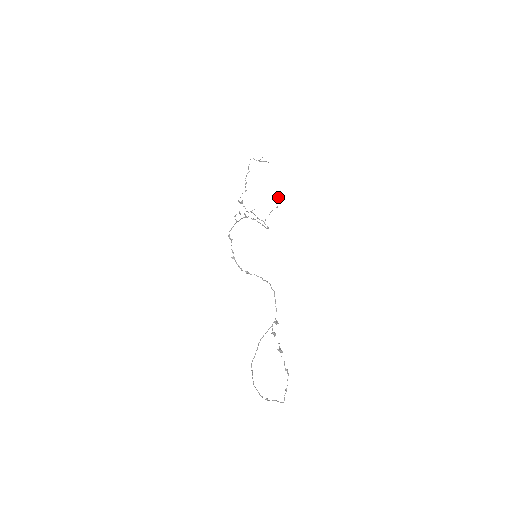
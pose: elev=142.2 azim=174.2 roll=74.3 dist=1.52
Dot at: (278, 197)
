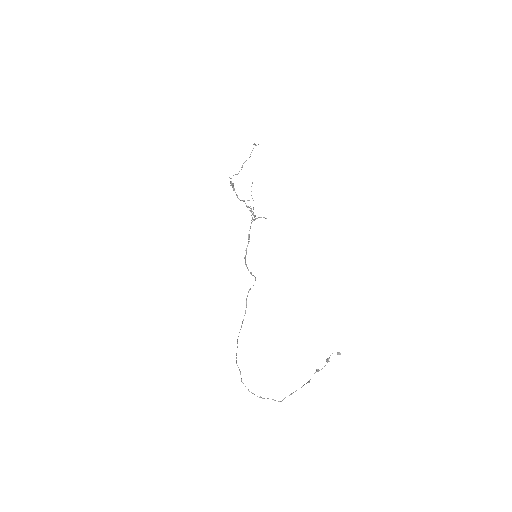
Dot at: occluded
